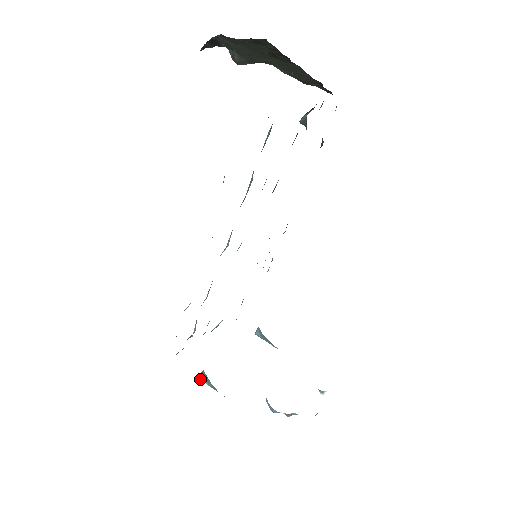
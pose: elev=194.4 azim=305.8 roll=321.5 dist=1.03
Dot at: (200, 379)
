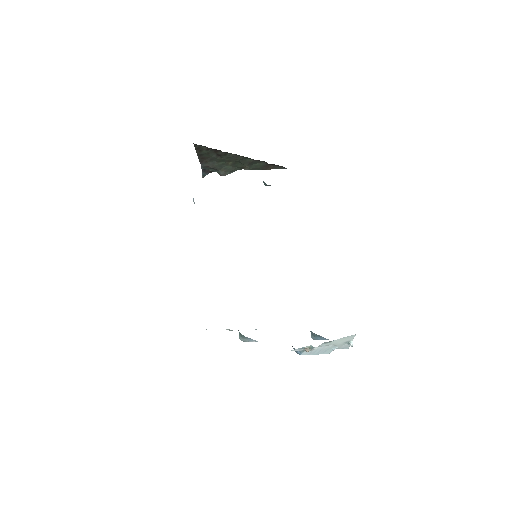
Dot at: (240, 339)
